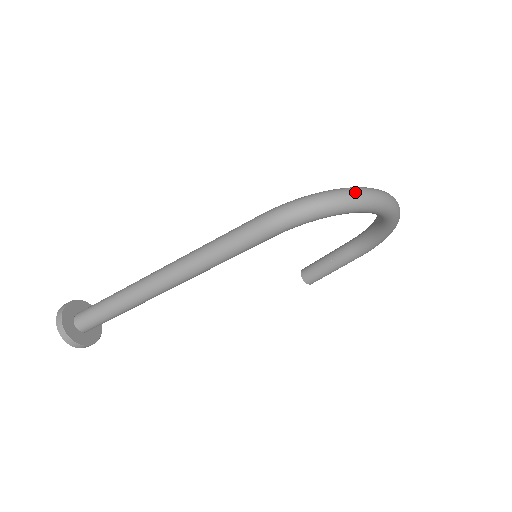
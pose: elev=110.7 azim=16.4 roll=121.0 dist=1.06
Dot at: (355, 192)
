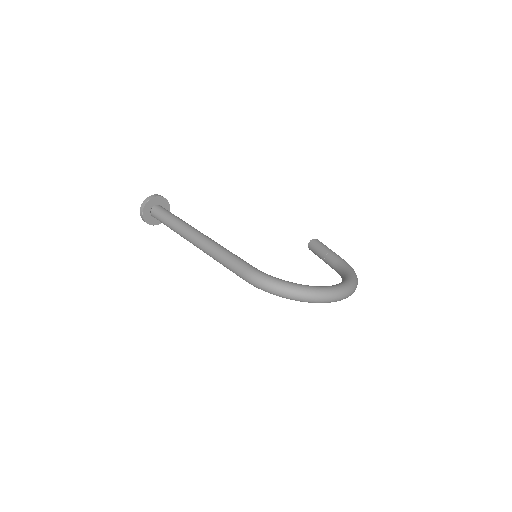
Dot at: (303, 296)
